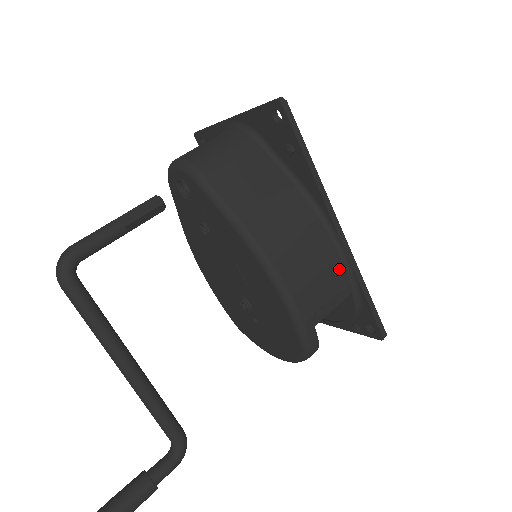
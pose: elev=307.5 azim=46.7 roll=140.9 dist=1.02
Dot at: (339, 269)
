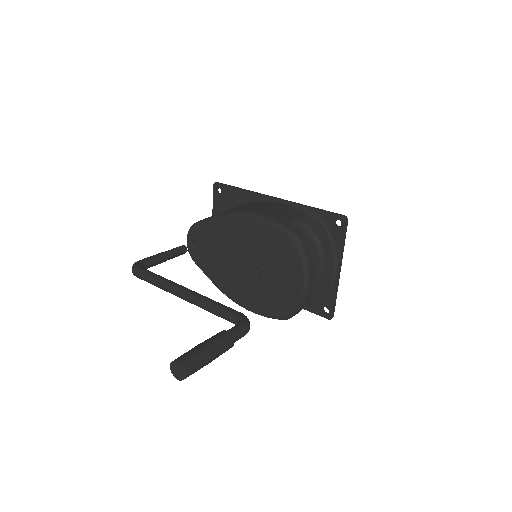
Dot at: (286, 207)
